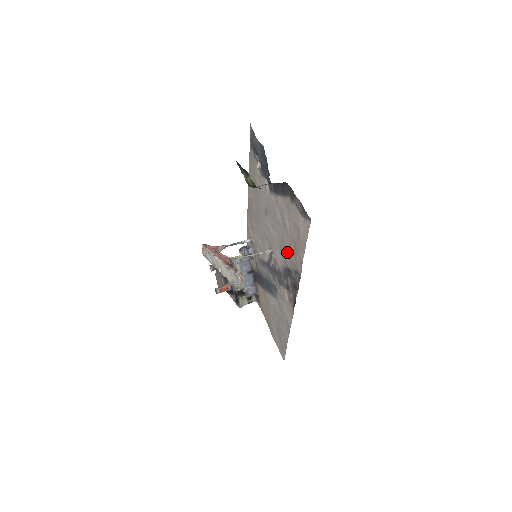
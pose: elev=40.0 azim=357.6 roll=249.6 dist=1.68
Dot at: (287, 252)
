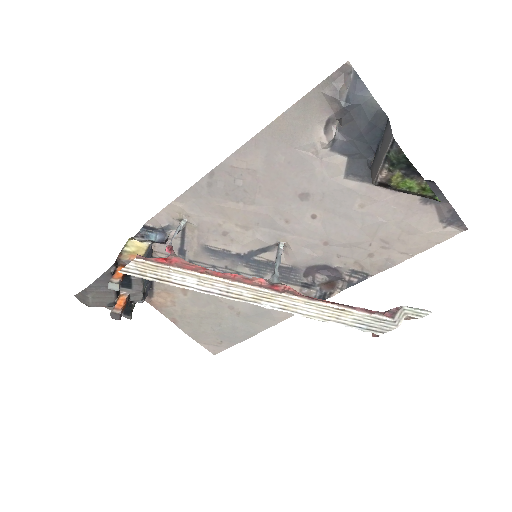
Dot at: (347, 251)
